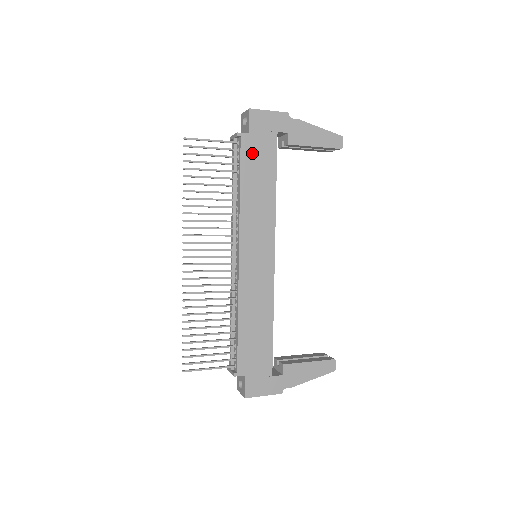
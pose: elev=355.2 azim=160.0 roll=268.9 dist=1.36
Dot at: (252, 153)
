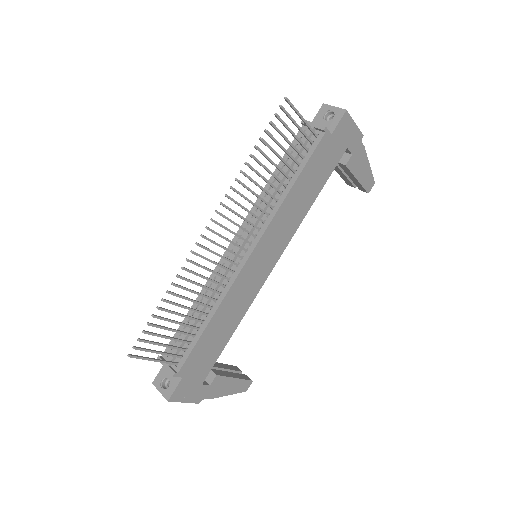
Dot at: (322, 155)
